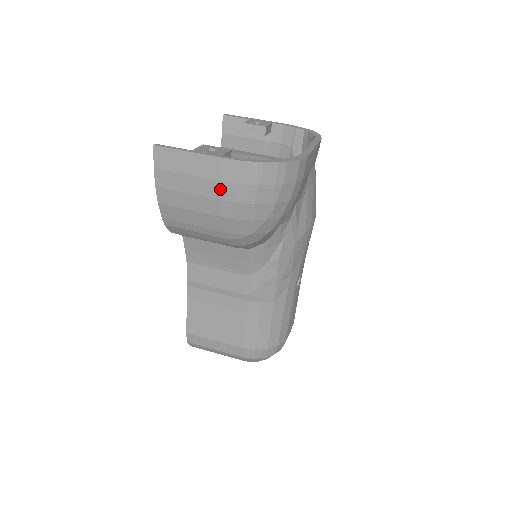
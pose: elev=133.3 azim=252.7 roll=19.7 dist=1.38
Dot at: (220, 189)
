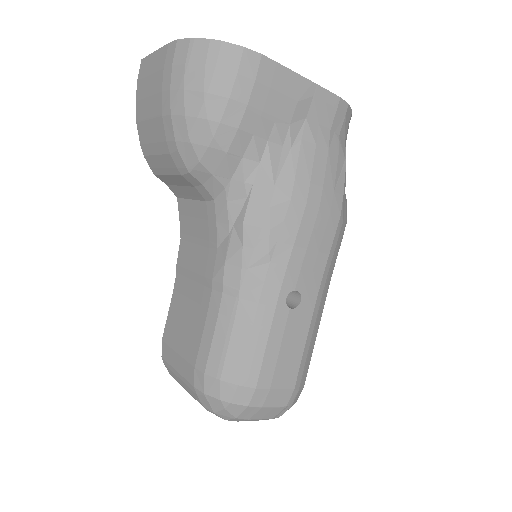
Dot at: (162, 79)
